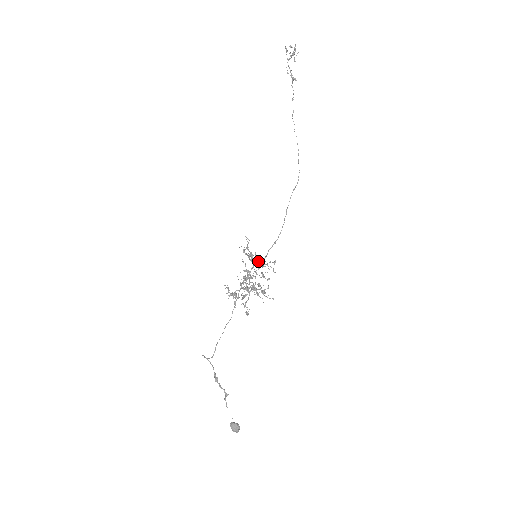
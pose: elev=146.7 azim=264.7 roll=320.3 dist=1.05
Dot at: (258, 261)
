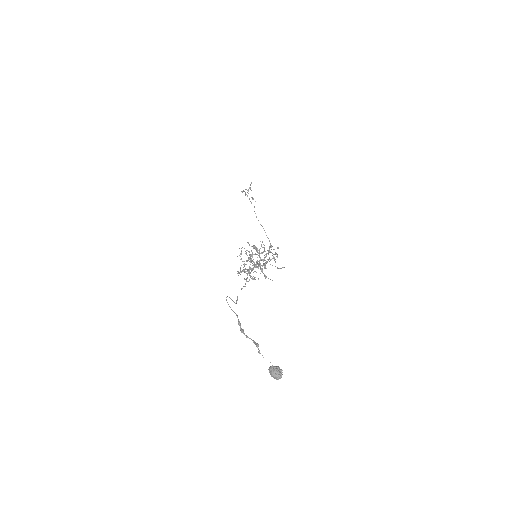
Dot at: occluded
